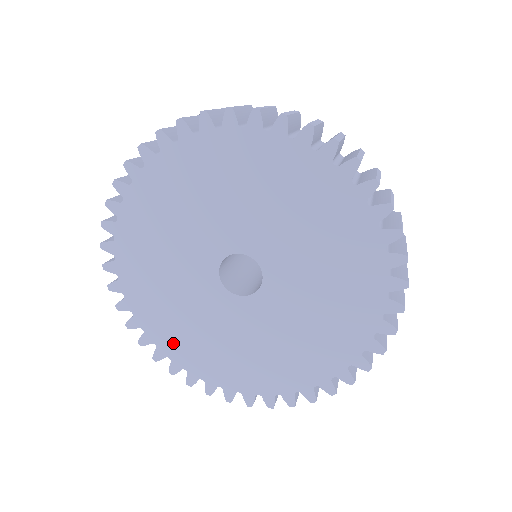
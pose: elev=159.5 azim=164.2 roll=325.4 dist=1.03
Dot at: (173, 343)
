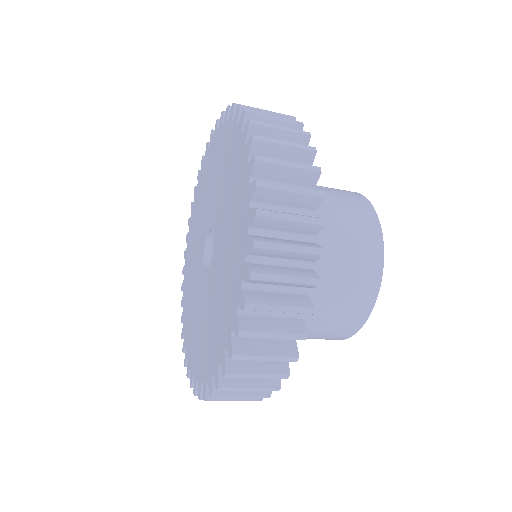
Dot at: (186, 282)
